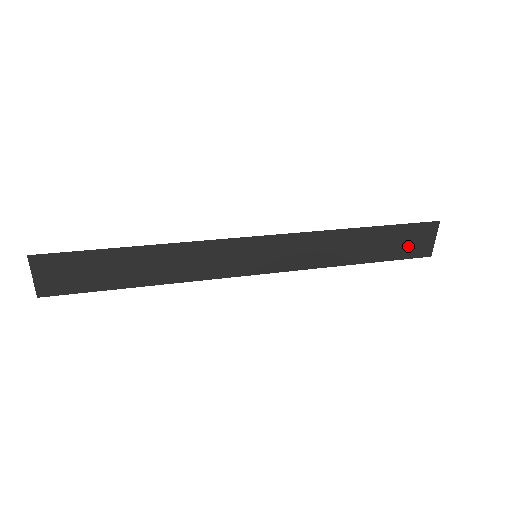
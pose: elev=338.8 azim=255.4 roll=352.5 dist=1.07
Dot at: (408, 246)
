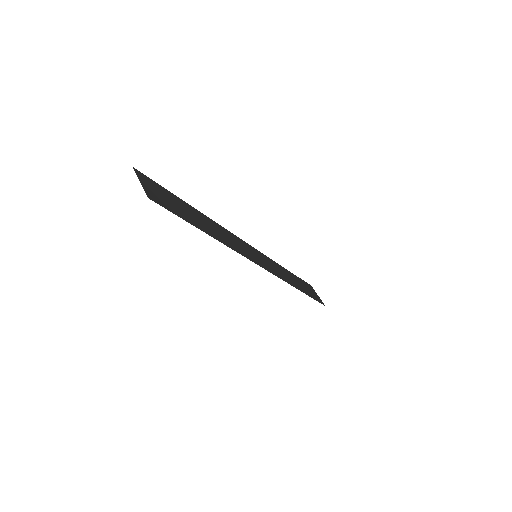
Dot at: (312, 293)
